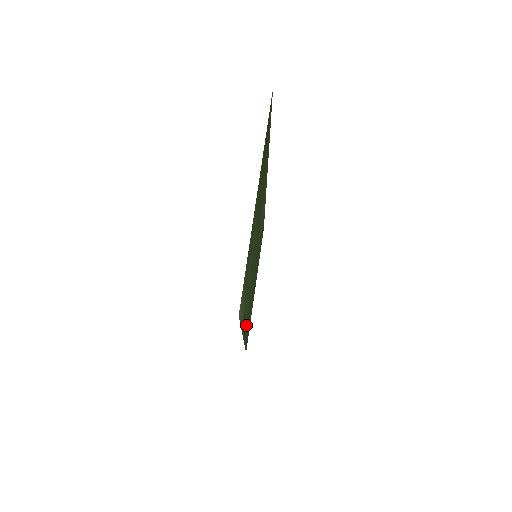
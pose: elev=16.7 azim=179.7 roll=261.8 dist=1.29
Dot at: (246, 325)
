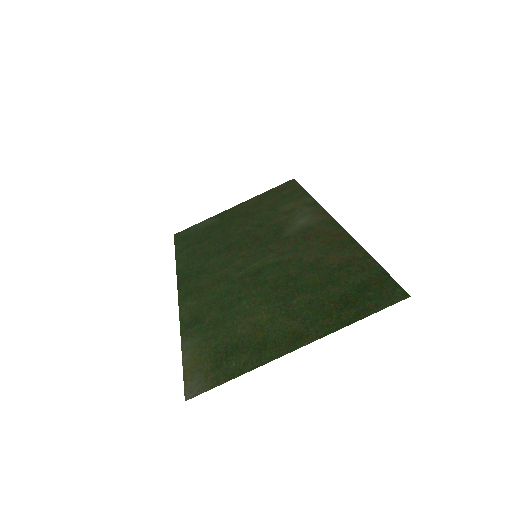
Dot at: (192, 277)
